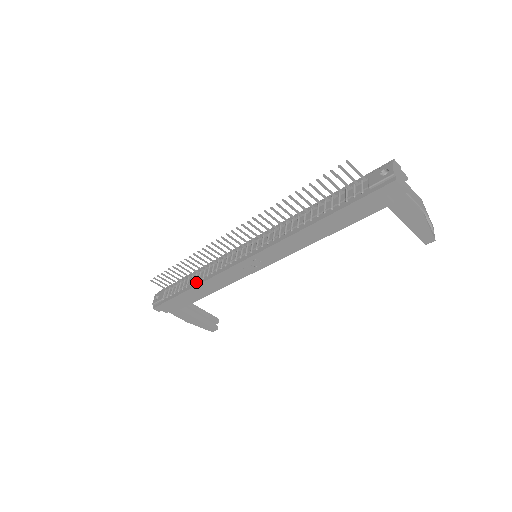
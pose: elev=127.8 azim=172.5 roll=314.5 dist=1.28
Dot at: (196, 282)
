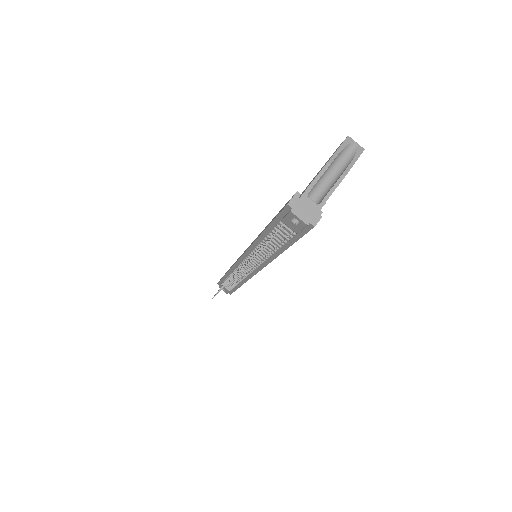
Dot at: (239, 283)
